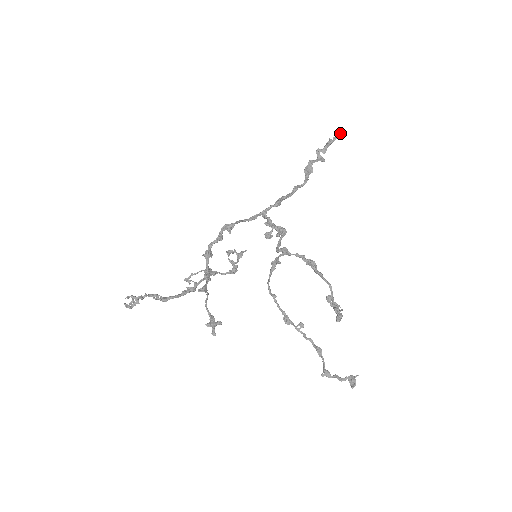
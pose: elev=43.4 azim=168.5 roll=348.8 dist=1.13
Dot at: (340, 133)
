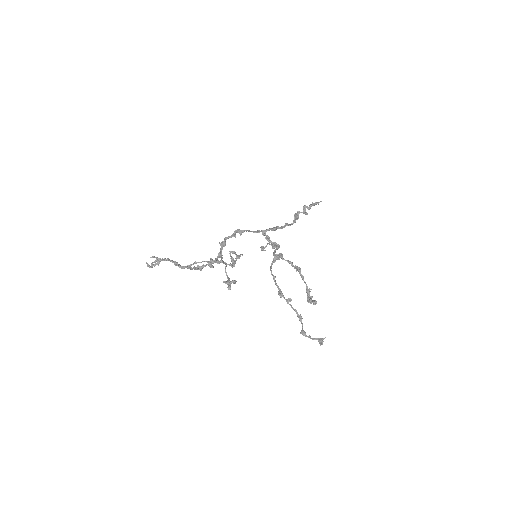
Dot at: (321, 201)
